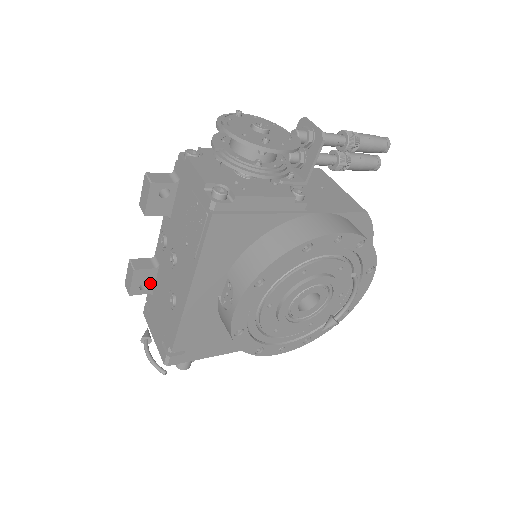
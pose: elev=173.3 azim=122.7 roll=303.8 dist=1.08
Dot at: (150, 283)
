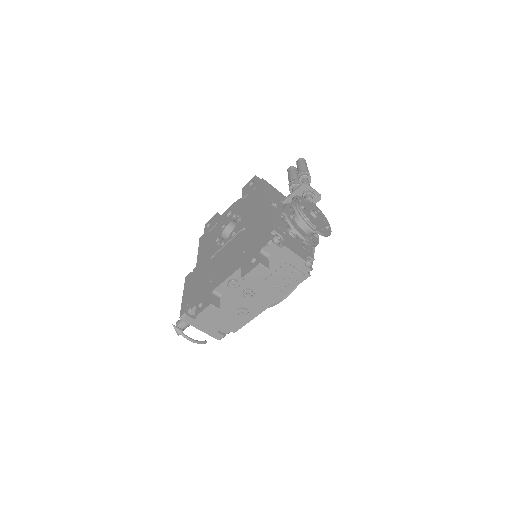
Dot at: occluded
